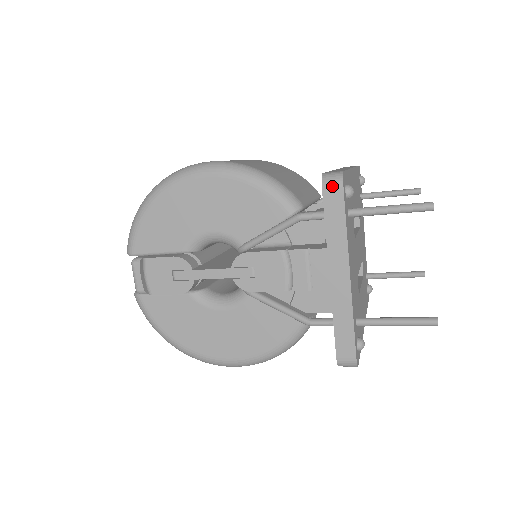
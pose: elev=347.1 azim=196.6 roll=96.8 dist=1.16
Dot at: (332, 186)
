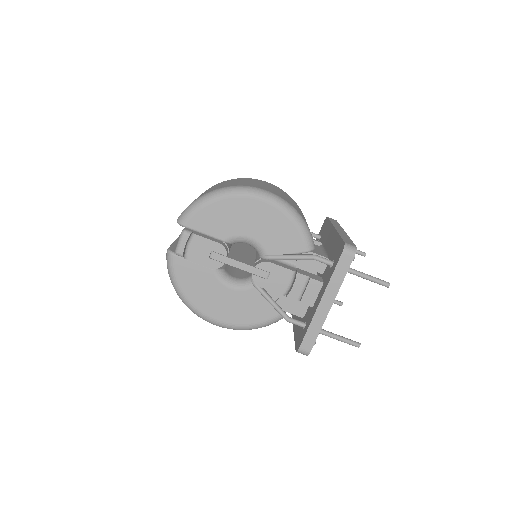
Dot at: (348, 254)
